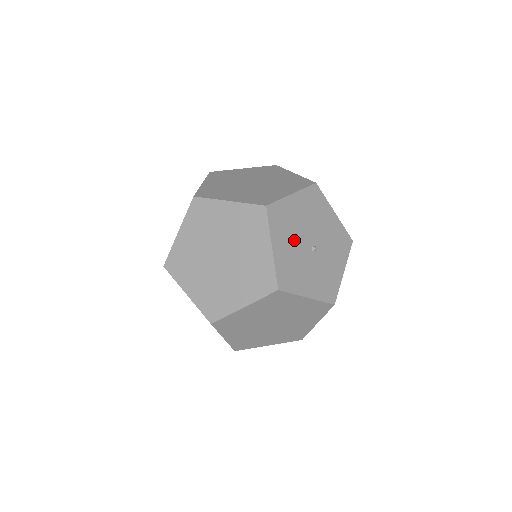
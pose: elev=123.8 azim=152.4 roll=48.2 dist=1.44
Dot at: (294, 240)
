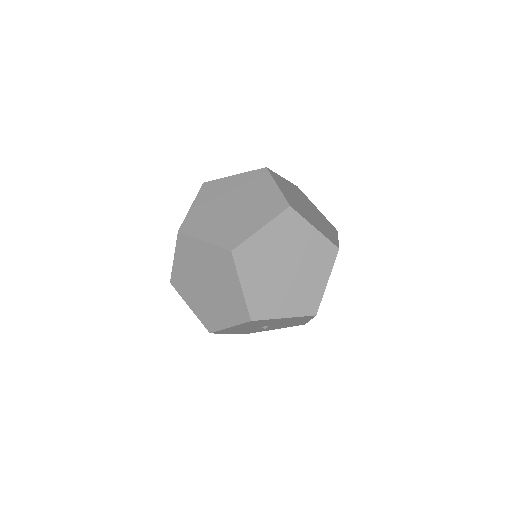
Dot at: (253, 326)
